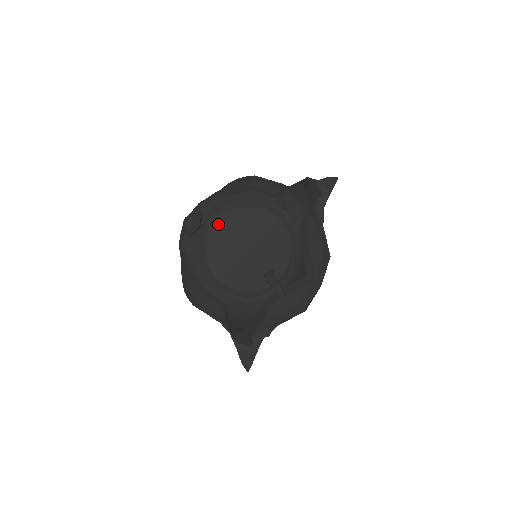
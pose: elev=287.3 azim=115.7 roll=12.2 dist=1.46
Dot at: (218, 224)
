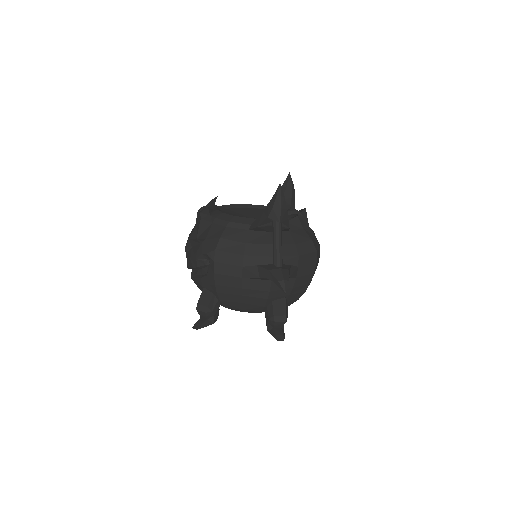
Dot at: (227, 210)
